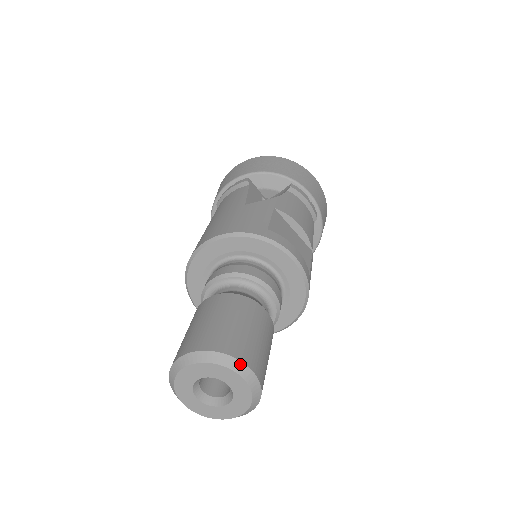
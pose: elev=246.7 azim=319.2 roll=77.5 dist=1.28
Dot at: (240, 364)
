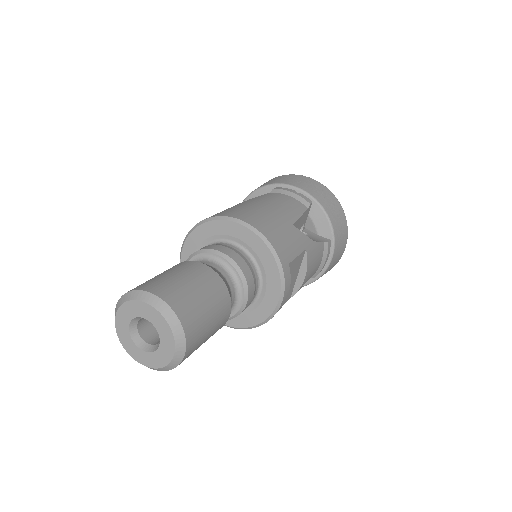
Dot at: (184, 344)
